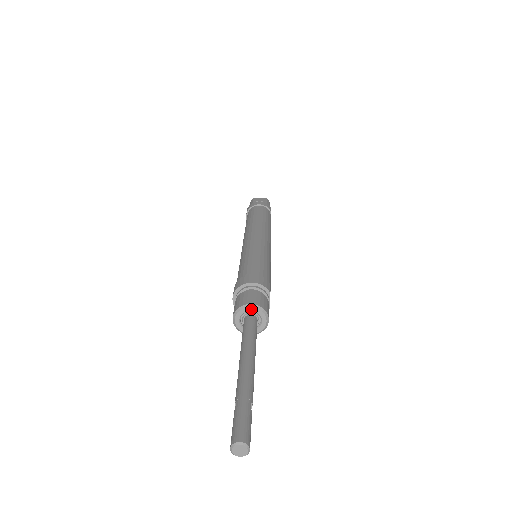
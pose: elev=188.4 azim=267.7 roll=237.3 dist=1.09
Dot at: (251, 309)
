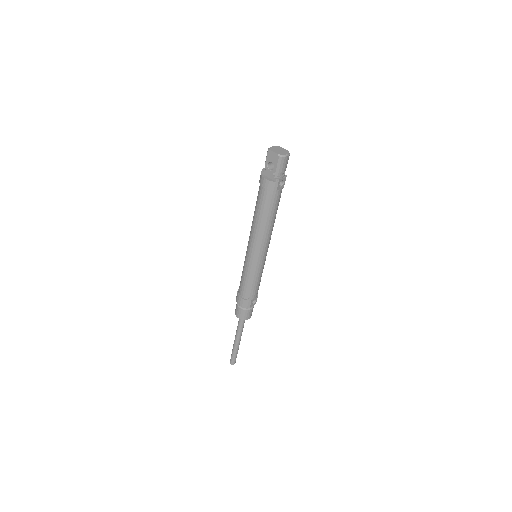
Dot at: (239, 318)
